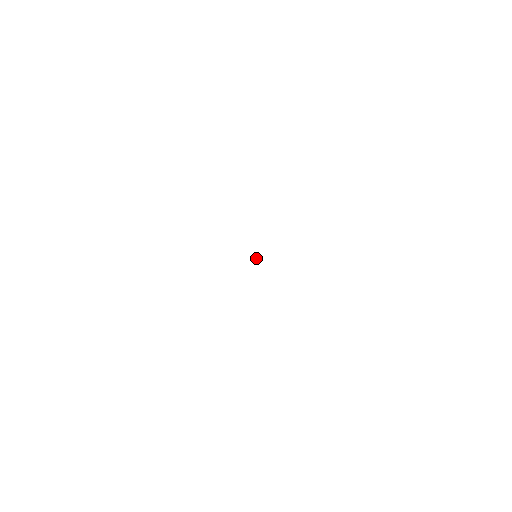
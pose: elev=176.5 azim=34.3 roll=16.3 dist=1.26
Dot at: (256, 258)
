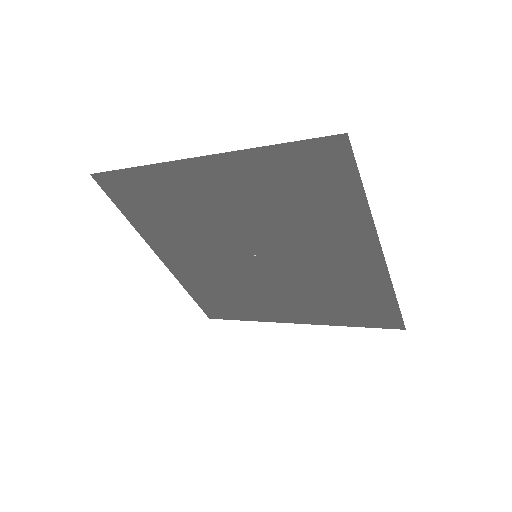
Dot at: (257, 255)
